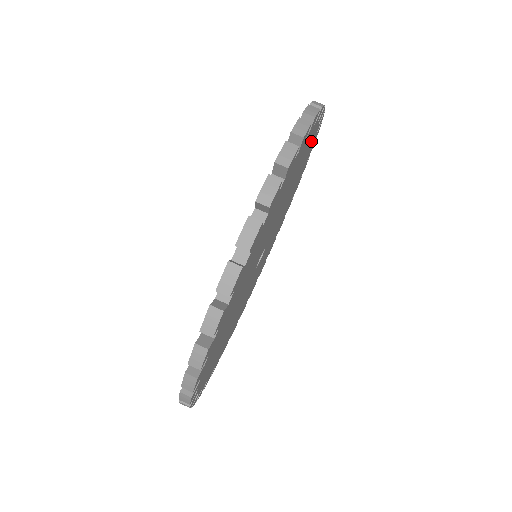
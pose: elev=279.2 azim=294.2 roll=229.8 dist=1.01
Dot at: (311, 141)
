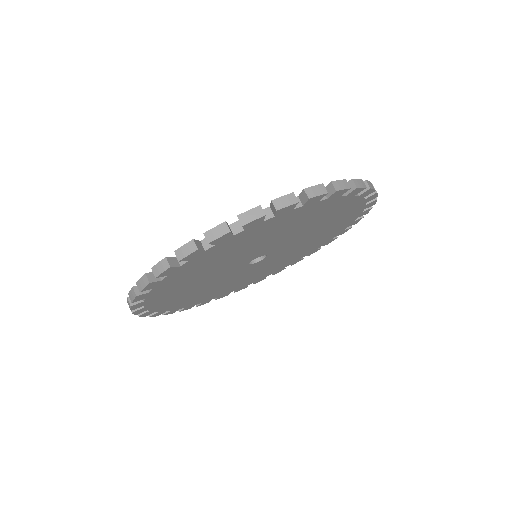
Dot at: (293, 215)
